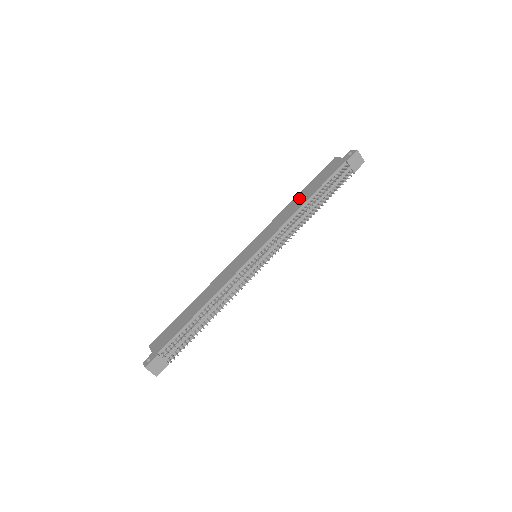
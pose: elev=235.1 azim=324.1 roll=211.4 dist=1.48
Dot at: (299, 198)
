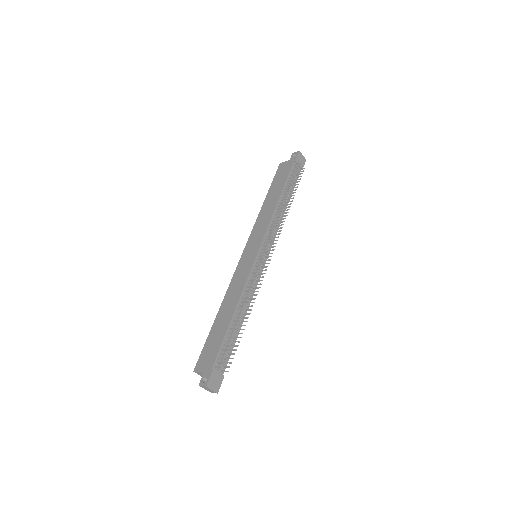
Dot at: (269, 200)
